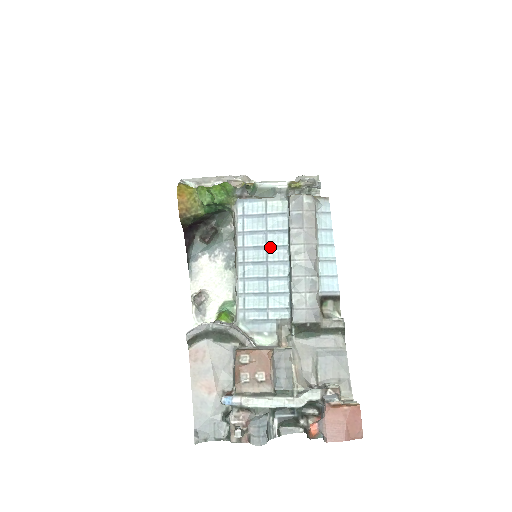
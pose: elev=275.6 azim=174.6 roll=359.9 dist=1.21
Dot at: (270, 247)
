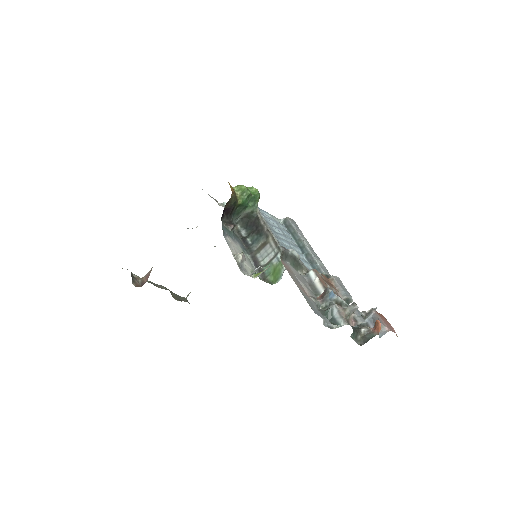
Dot at: (286, 237)
